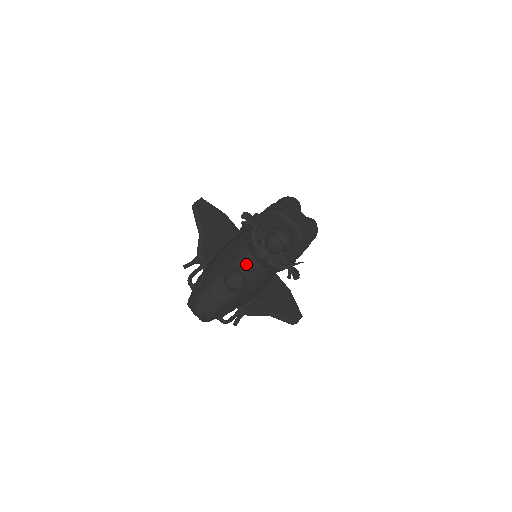
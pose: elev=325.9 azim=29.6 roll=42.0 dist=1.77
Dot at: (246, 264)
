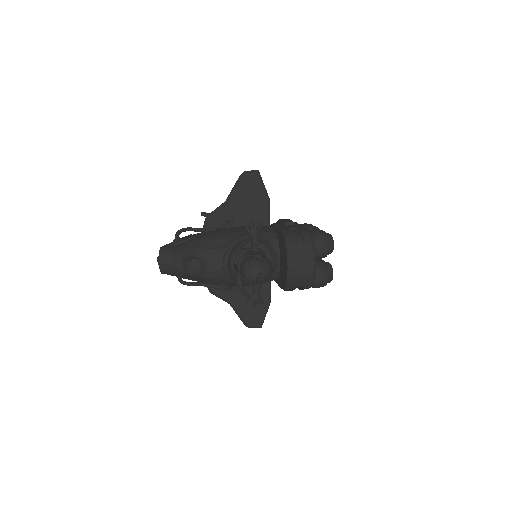
Dot at: (218, 262)
